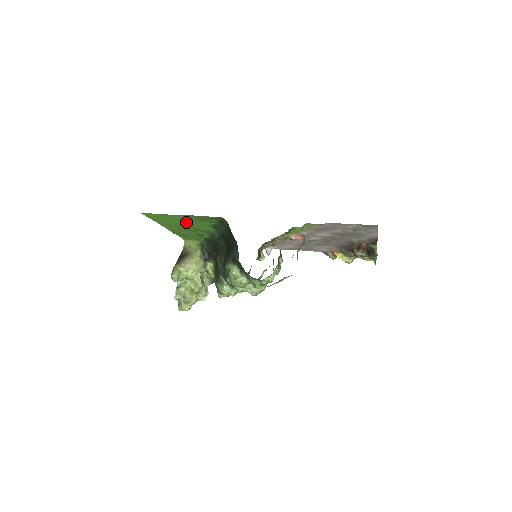
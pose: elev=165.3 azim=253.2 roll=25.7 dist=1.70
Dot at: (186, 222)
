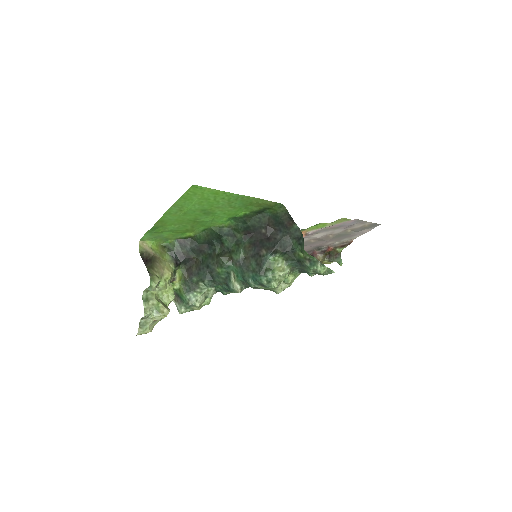
Dot at: (217, 208)
